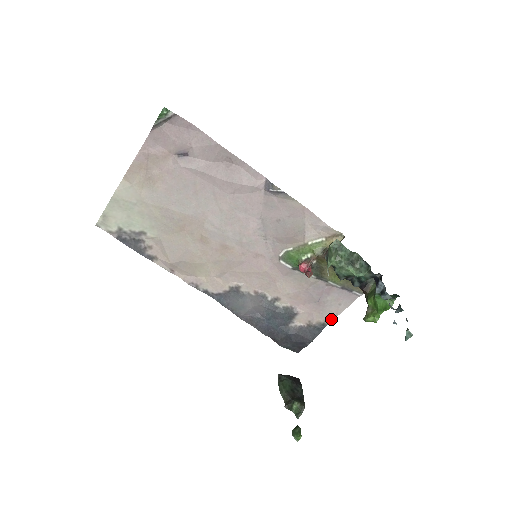
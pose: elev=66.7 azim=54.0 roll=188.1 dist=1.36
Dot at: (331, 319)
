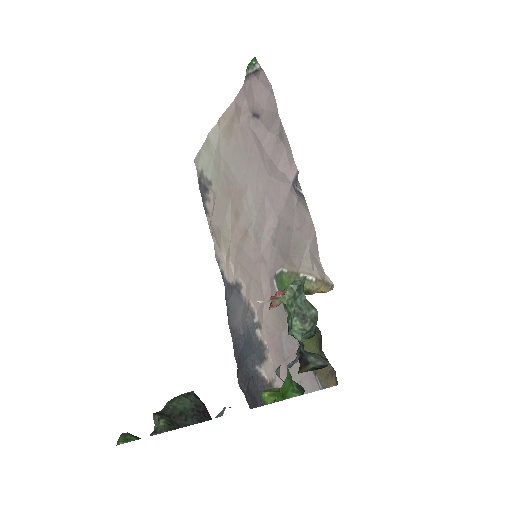
Dot at: occluded
